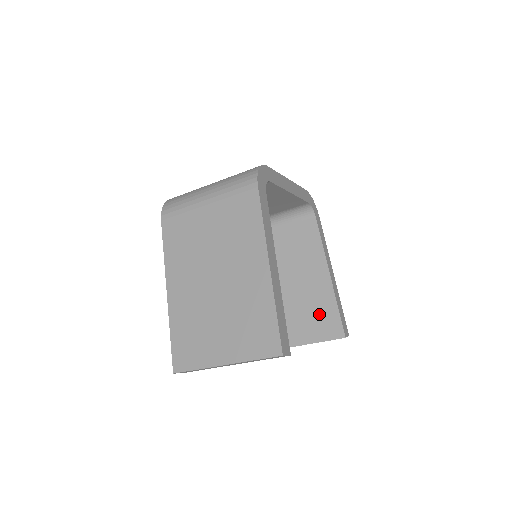
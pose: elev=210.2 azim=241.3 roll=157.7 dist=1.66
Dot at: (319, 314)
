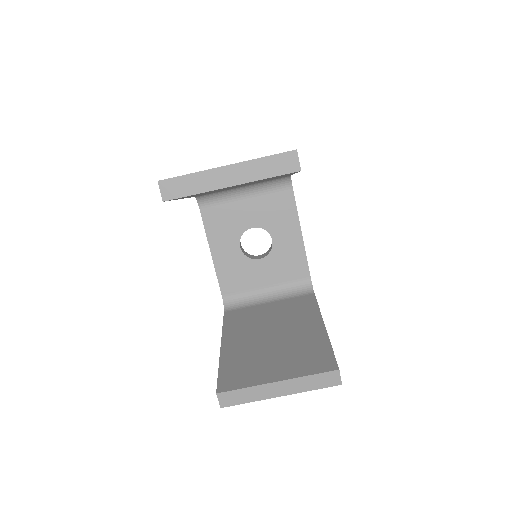
Dot at: (306, 353)
